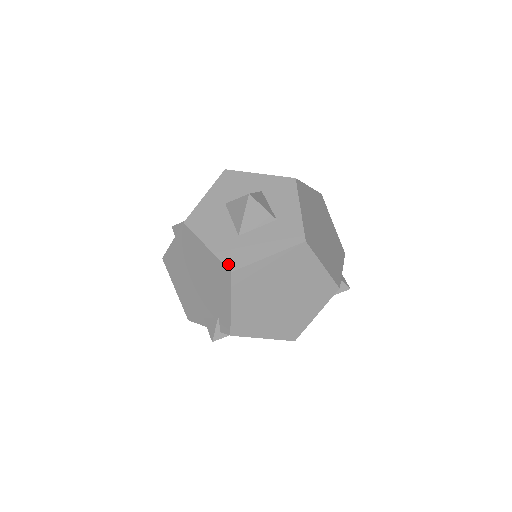
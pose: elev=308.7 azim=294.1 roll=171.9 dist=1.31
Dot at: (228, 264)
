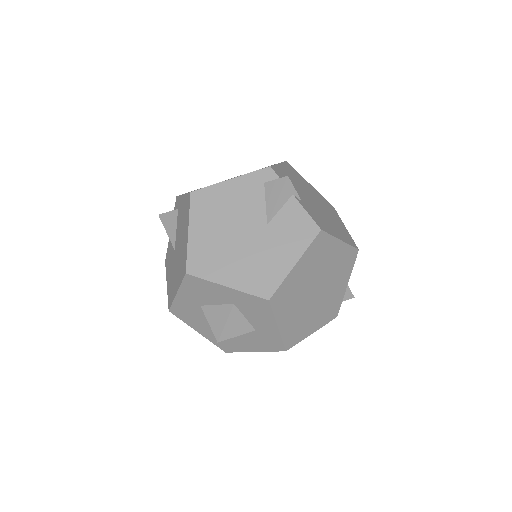
Dot at: (221, 348)
